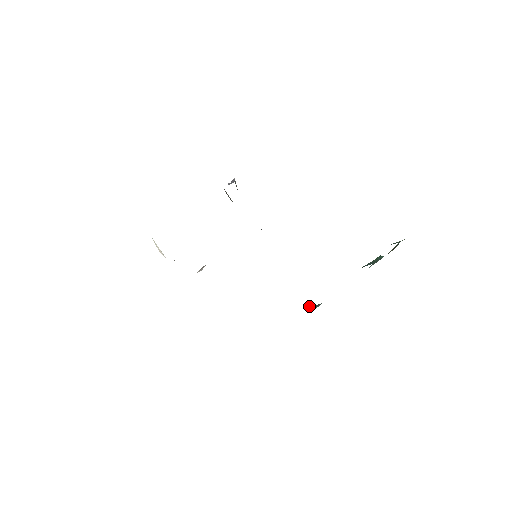
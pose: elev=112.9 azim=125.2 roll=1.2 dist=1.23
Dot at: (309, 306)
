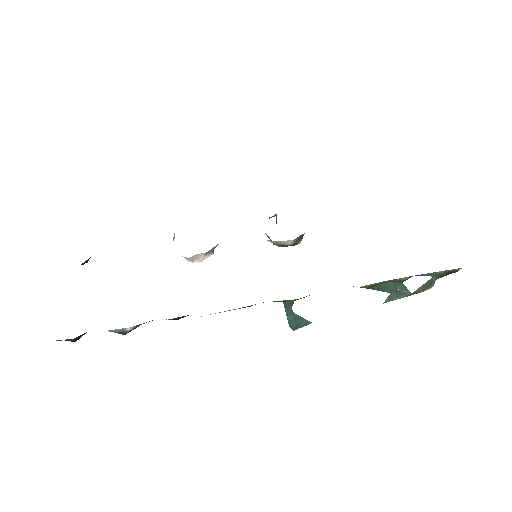
Dot at: (287, 306)
